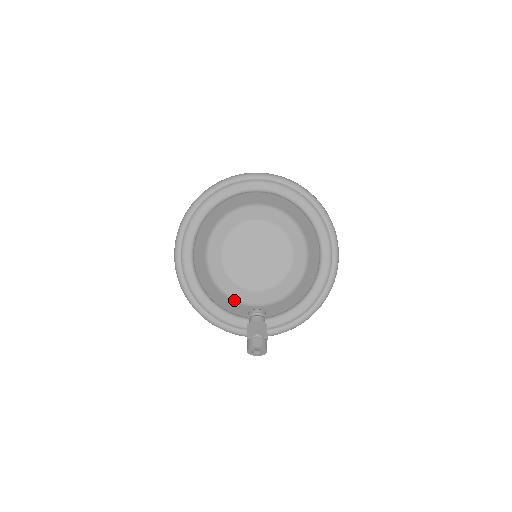
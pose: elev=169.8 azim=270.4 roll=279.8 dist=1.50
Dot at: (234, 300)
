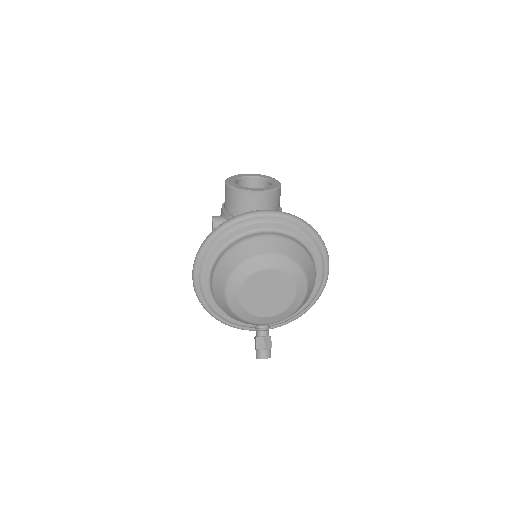
Dot at: (246, 321)
